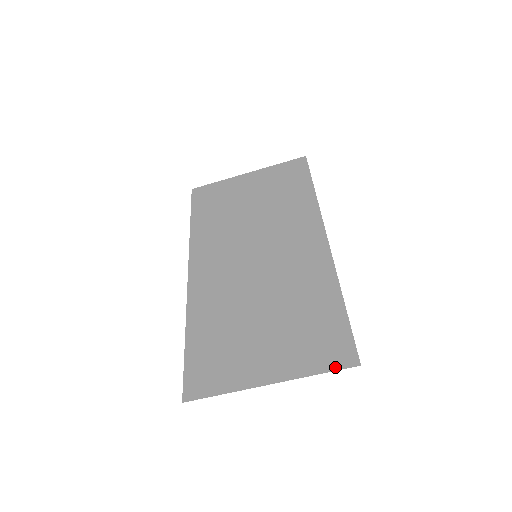
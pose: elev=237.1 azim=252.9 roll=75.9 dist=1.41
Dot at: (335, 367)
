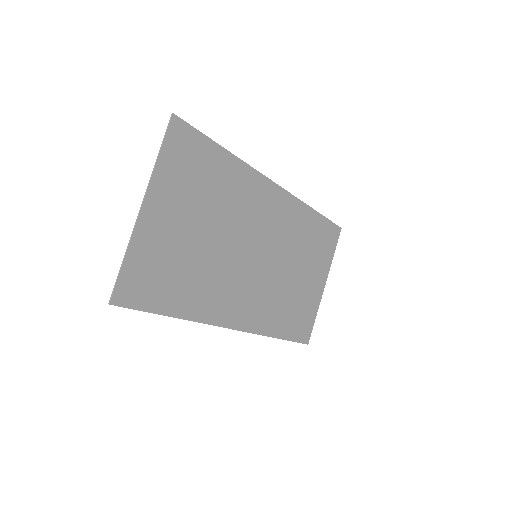
Dot at: (166, 139)
